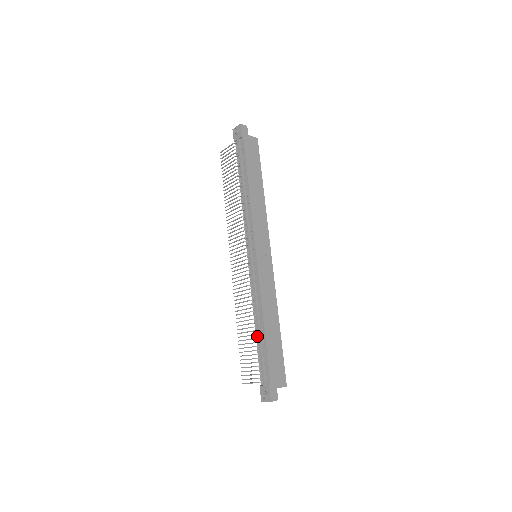
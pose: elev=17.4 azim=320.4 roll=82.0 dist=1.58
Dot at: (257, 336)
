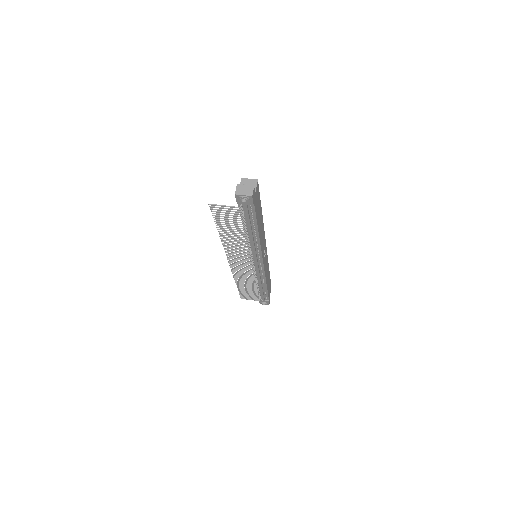
Dot at: (258, 288)
